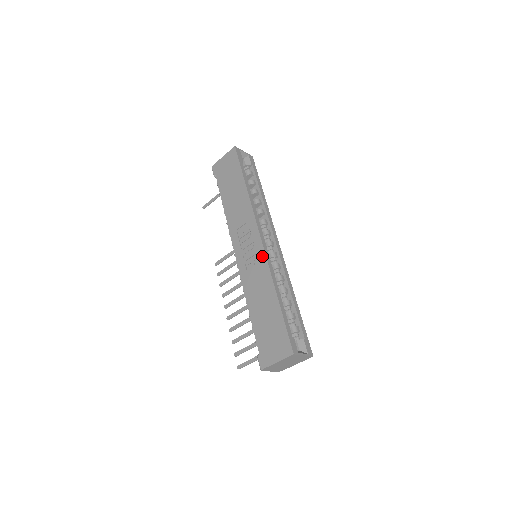
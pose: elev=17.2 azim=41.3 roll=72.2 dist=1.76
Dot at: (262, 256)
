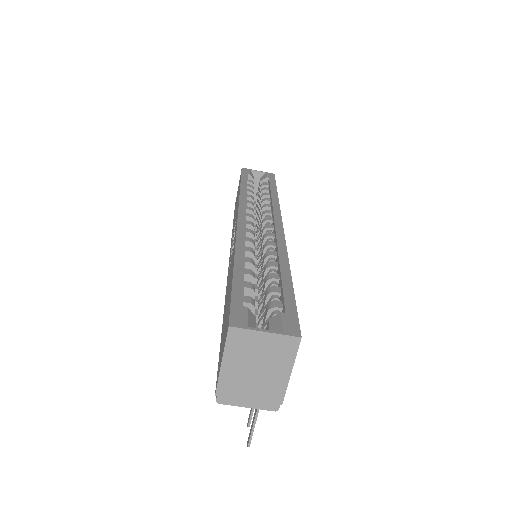
Dot at: (235, 235)
